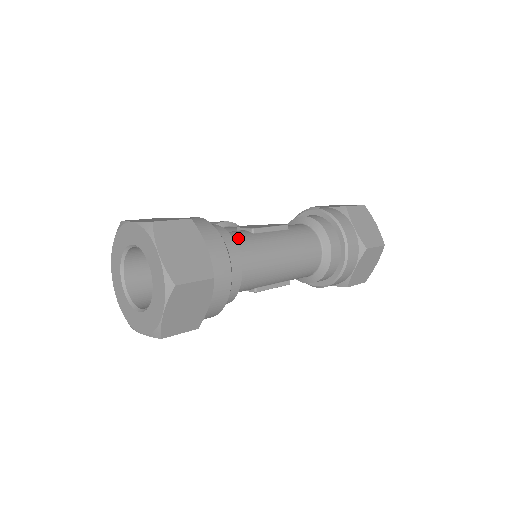
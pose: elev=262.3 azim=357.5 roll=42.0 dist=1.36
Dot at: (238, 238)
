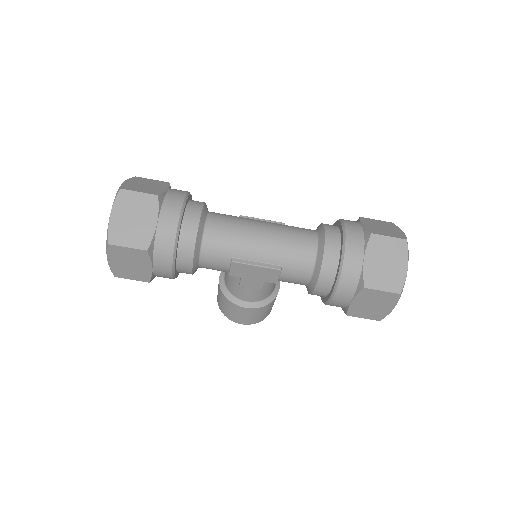
Dot at: occluded
